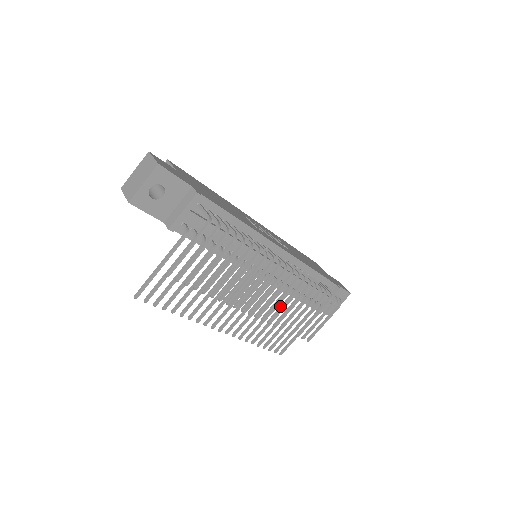
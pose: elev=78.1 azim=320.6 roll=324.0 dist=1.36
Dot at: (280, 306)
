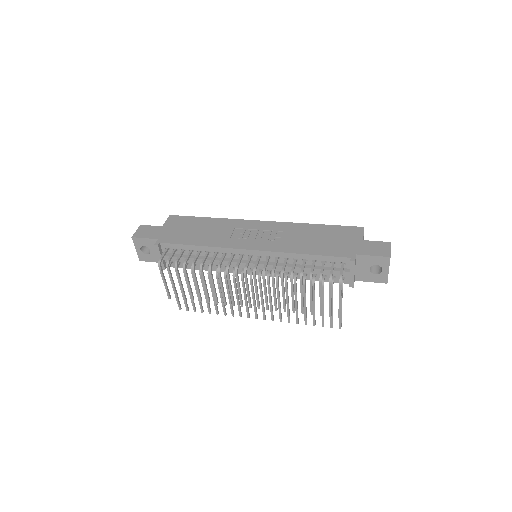
Dot at: (274, 297)
